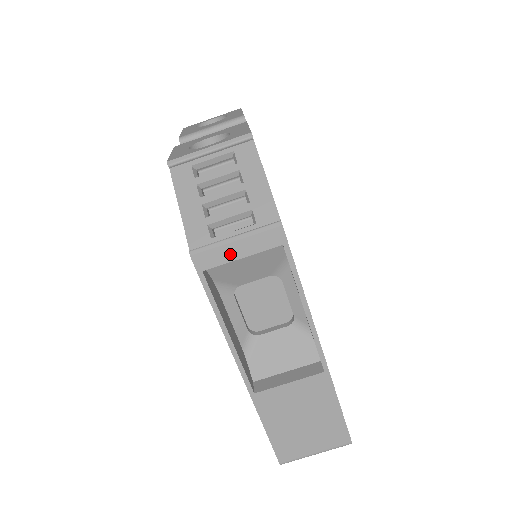
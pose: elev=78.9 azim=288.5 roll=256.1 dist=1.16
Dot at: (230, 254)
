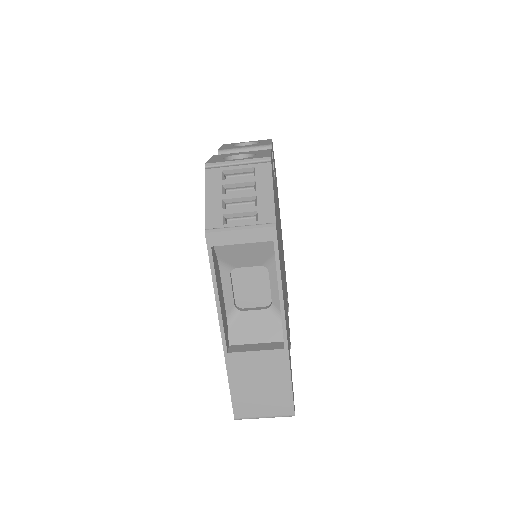
Dot at: (234, 238)
